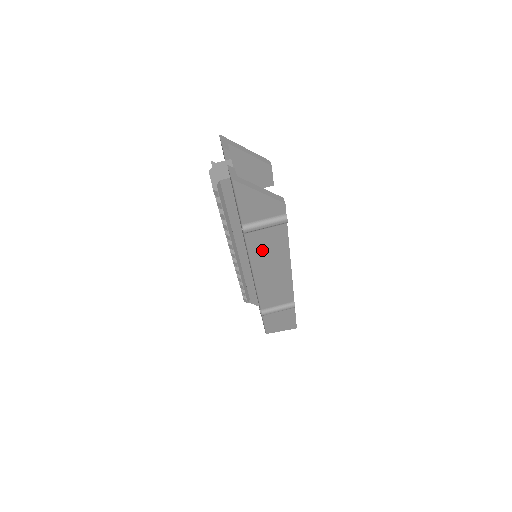
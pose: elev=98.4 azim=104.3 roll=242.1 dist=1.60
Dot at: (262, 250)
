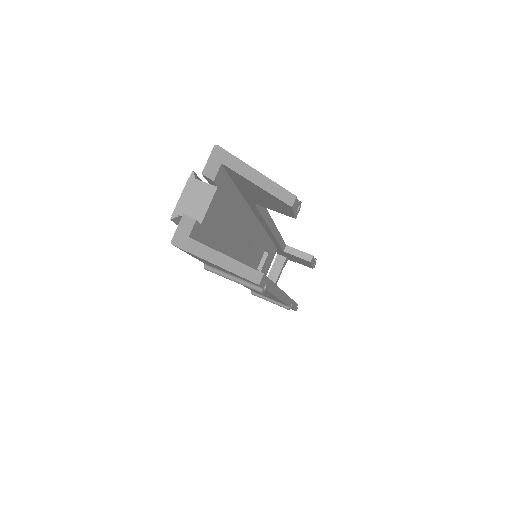
Dot at: occluded
